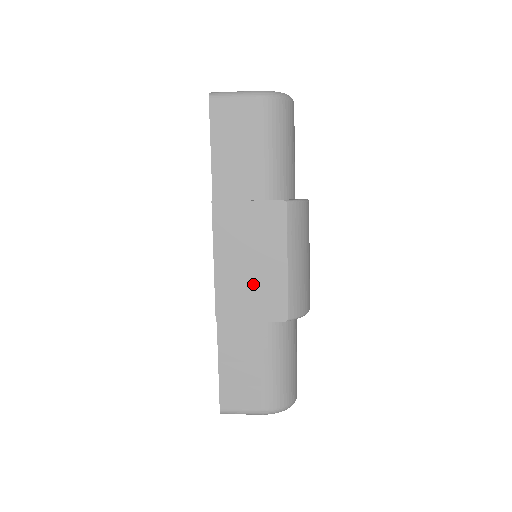
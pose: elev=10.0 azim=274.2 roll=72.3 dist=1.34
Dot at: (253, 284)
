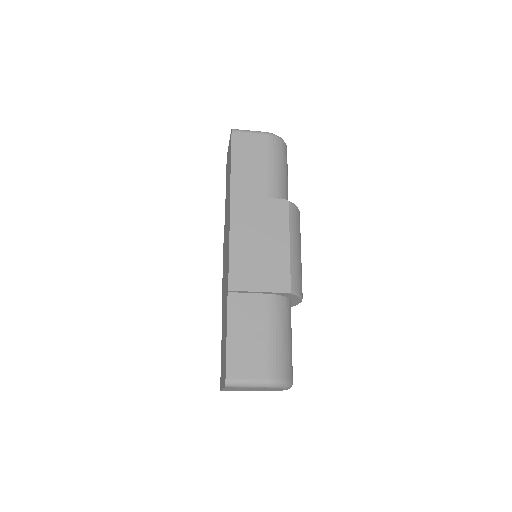
Dot at: (262, 260)
